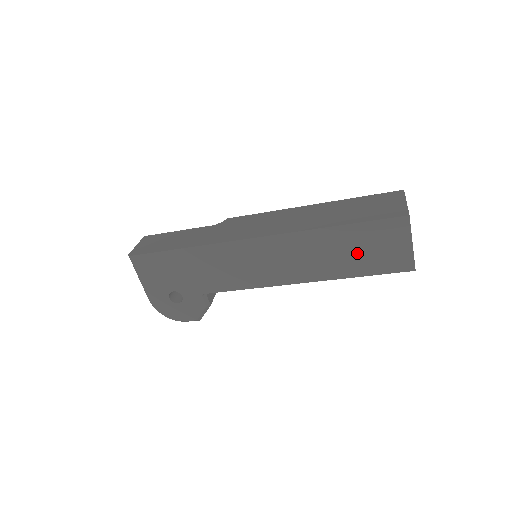
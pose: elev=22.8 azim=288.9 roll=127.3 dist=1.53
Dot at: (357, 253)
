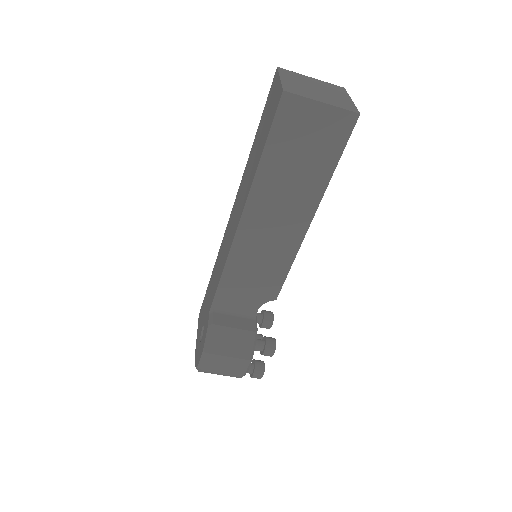
Dot at: (260, 141)
